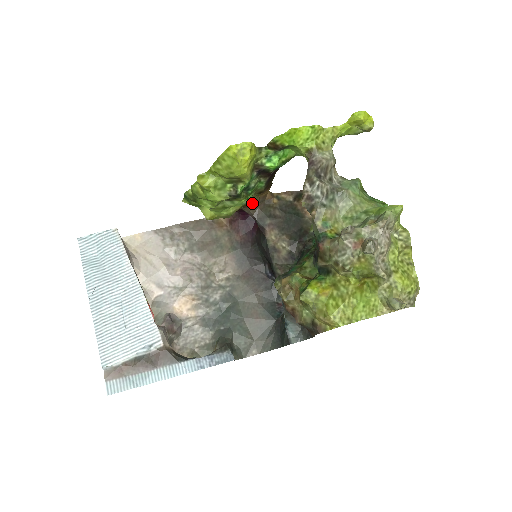
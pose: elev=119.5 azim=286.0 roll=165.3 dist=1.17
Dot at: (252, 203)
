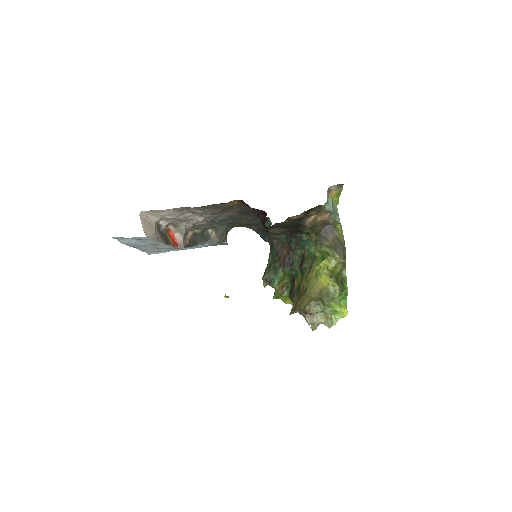
Dot at: occluded
